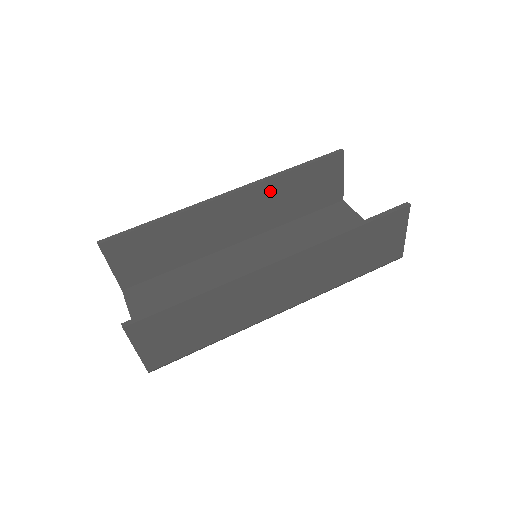
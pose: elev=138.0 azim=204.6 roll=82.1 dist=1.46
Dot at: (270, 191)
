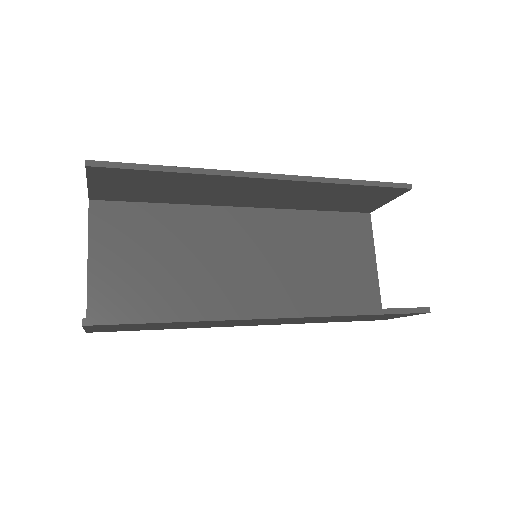
Dot at: (312, 189)
